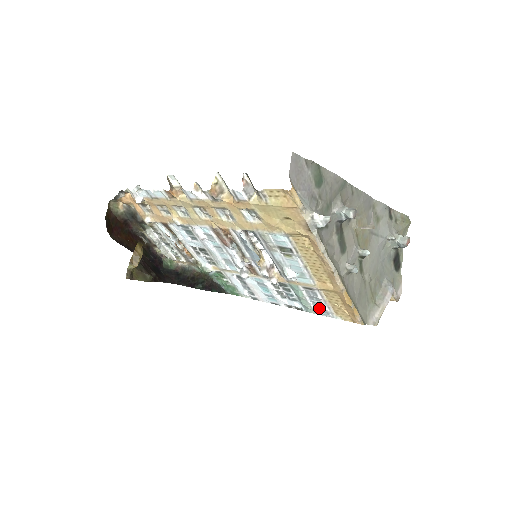
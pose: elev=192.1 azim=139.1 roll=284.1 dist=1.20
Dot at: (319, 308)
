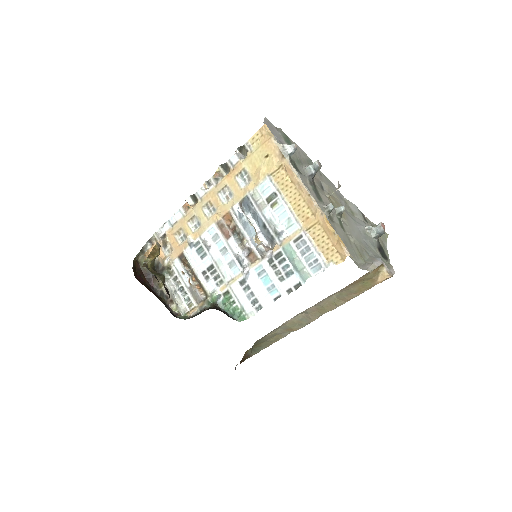
Dot at: (312, 264)
